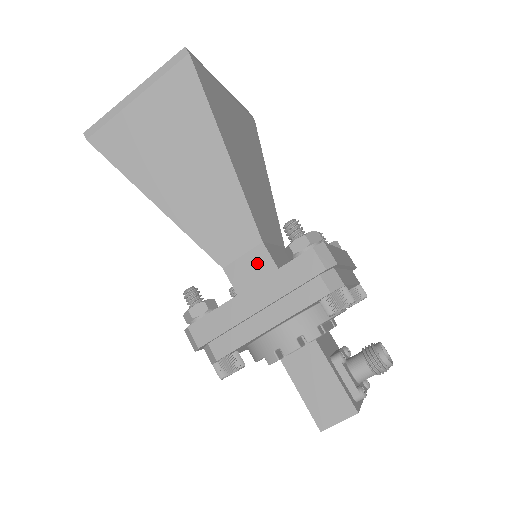
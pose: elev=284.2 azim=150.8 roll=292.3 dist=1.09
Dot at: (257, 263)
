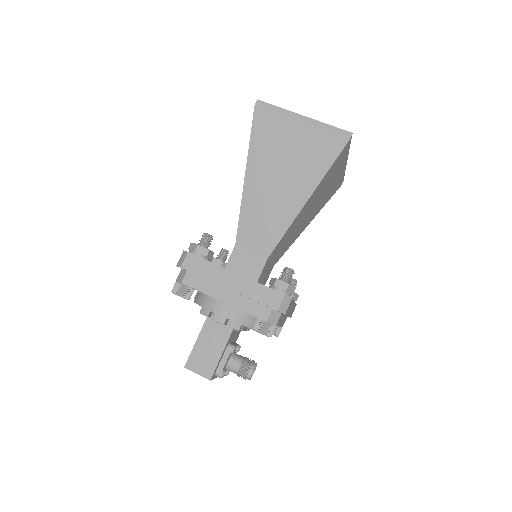
Dot at: (253, 264)
